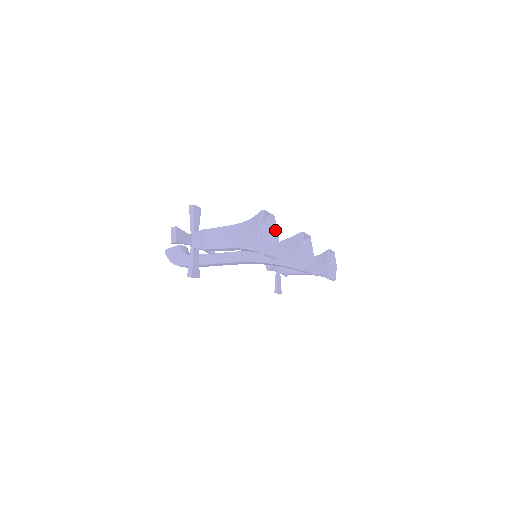
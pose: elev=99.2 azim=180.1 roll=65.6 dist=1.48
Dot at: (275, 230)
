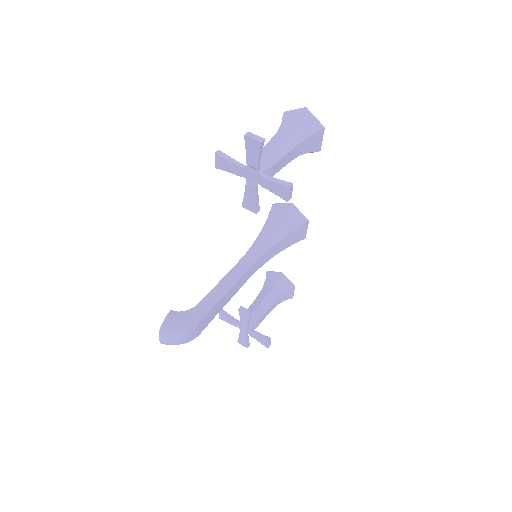
Dot at: occluded
